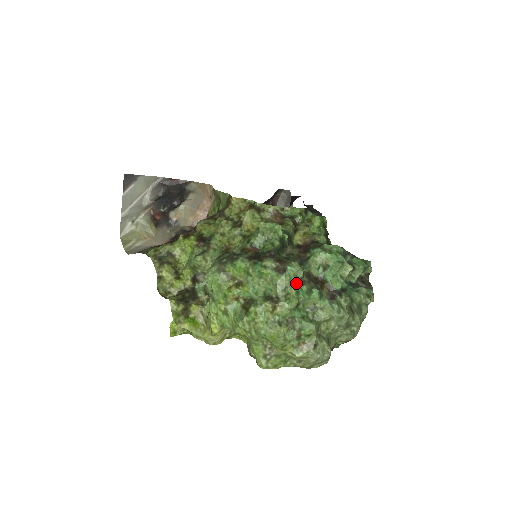
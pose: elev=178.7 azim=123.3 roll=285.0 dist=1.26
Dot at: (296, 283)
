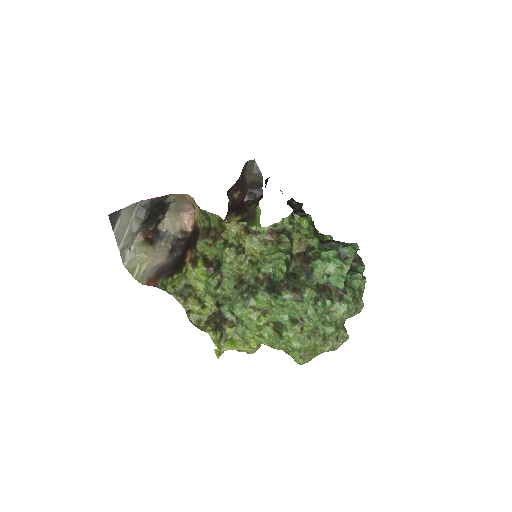
Dot at: (313, 303)
